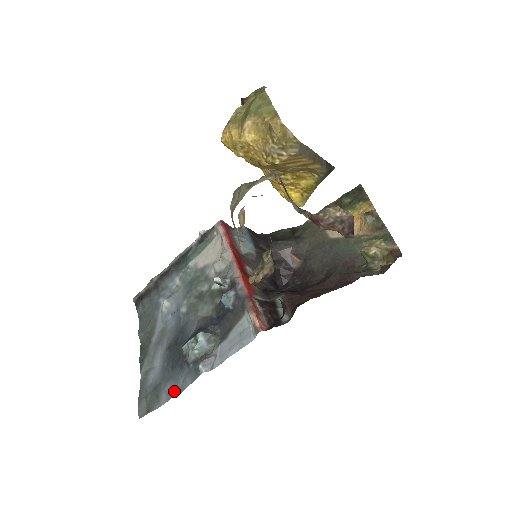
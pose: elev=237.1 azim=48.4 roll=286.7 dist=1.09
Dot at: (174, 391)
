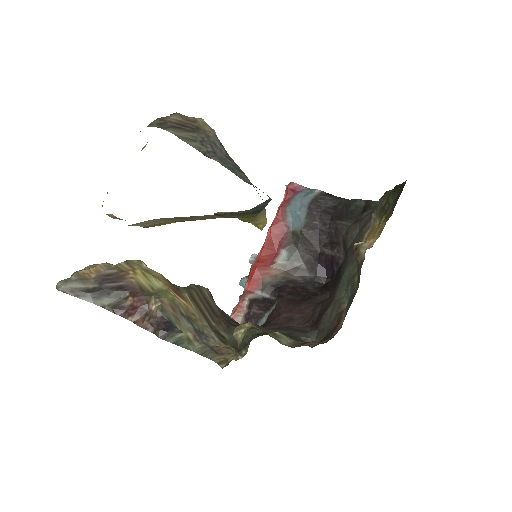
Dot at: occluded
